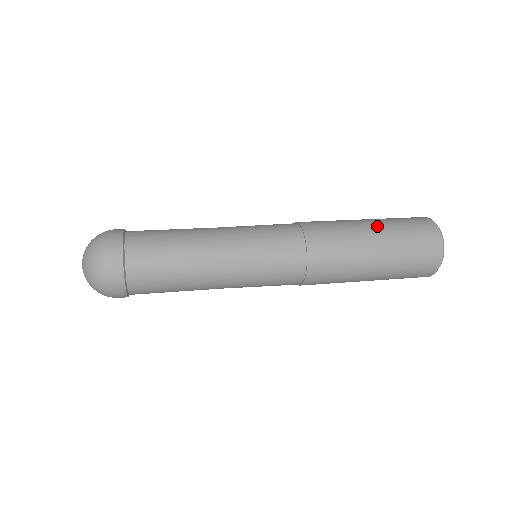
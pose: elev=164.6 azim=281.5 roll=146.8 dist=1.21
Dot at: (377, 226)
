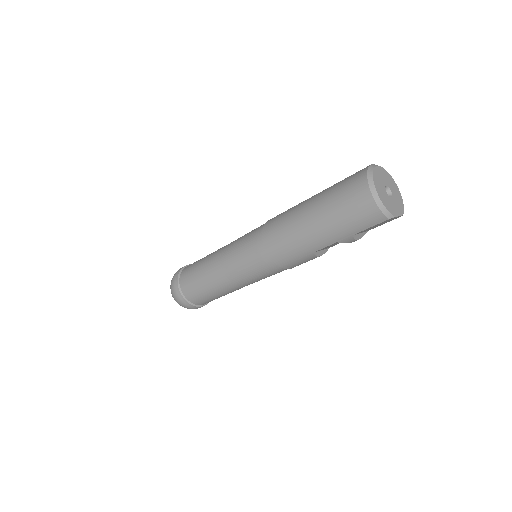
Dot at: occluded
